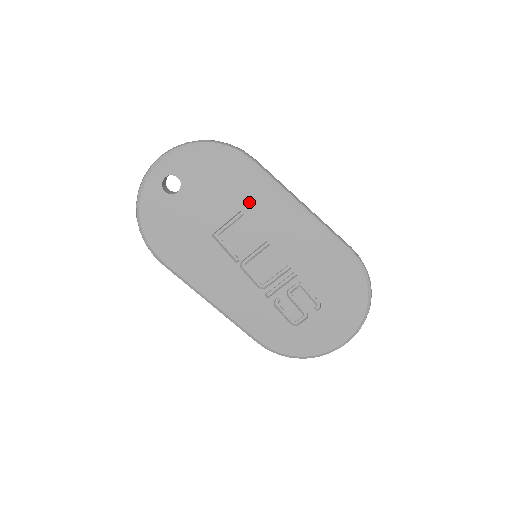
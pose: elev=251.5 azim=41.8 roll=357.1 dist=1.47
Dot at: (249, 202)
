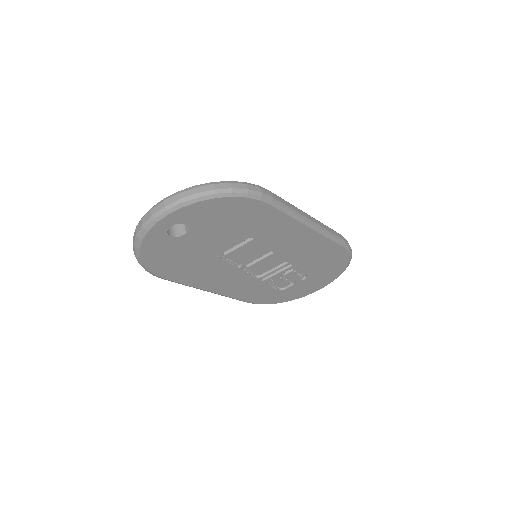
Dot at: (261, 230)
